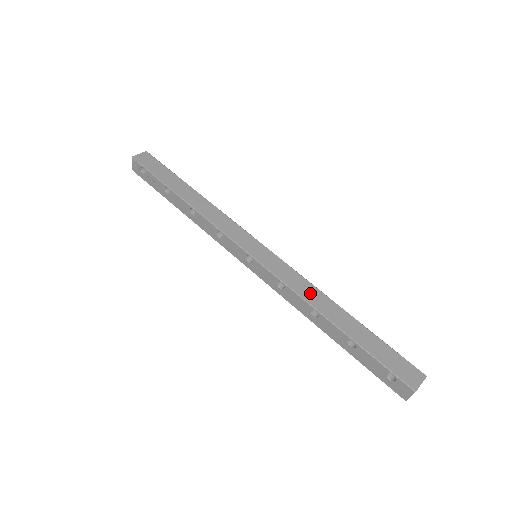
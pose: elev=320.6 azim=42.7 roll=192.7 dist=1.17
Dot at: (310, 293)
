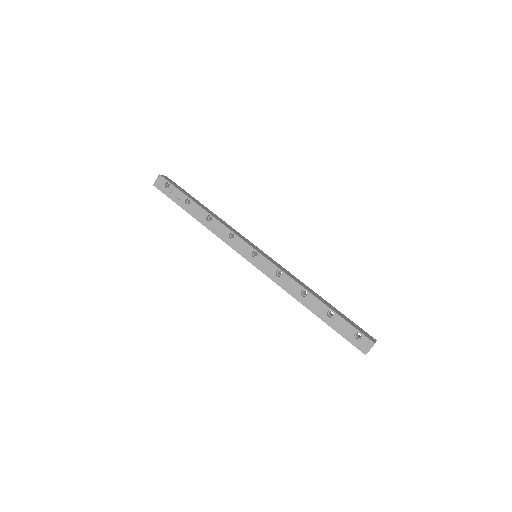
Dot at: (299, 281)
